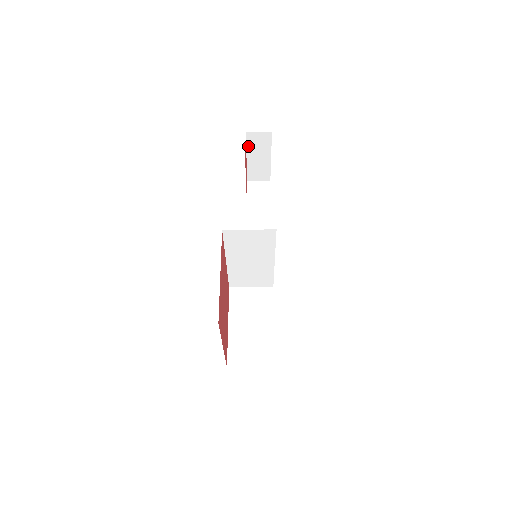
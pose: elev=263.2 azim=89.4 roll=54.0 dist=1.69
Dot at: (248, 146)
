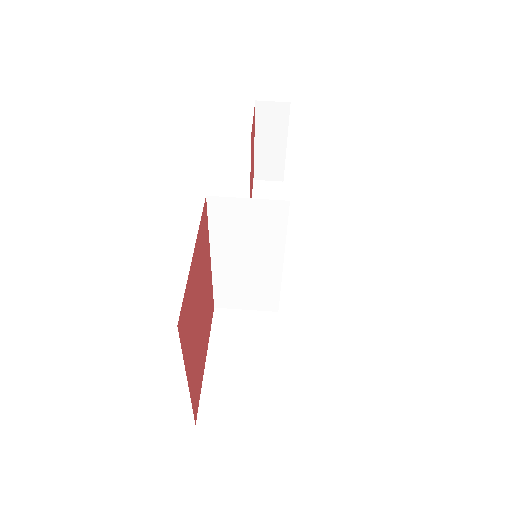
Dot at: (257, 124)
